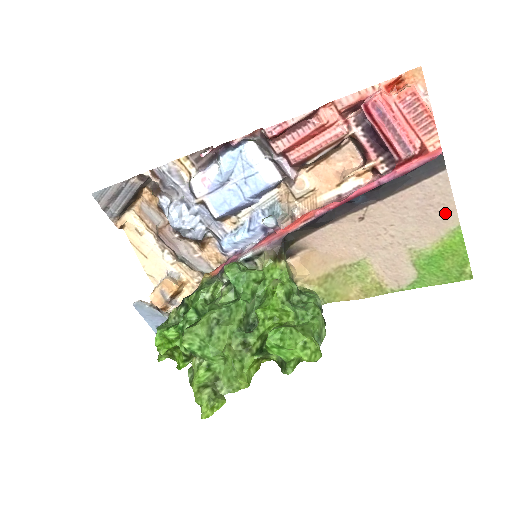
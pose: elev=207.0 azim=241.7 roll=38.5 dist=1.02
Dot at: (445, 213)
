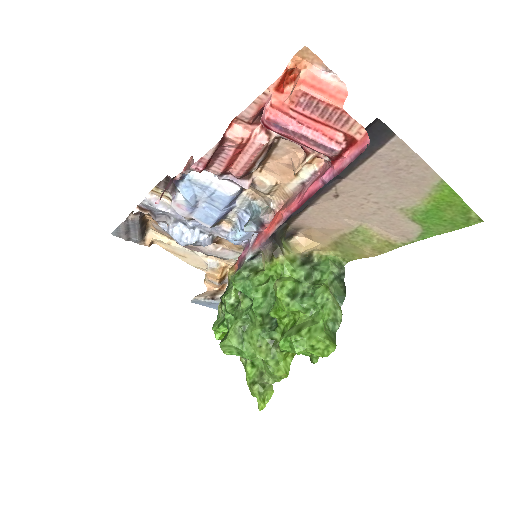
Dot at: (419, 172)
